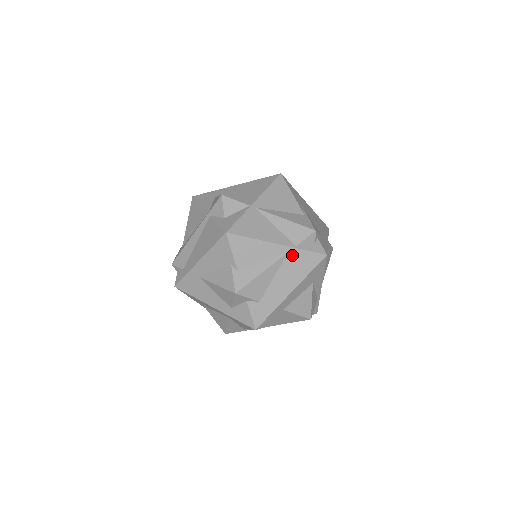
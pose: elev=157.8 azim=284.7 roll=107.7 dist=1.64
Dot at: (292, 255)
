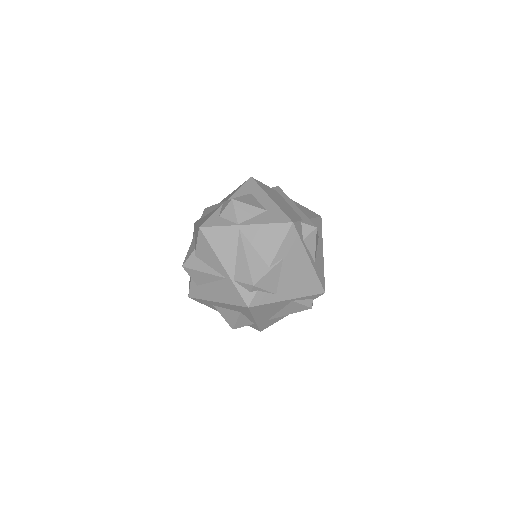
Dot at: (228, 283)
